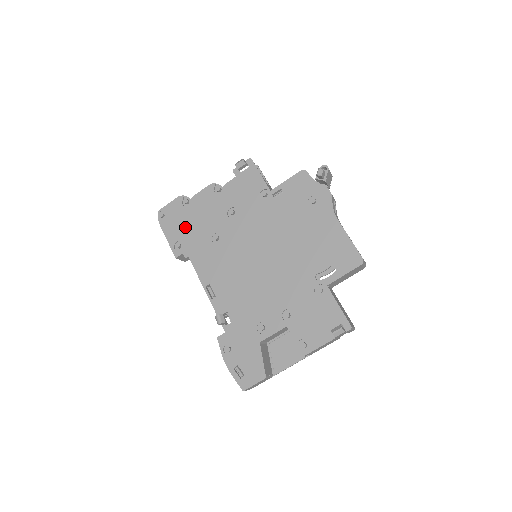
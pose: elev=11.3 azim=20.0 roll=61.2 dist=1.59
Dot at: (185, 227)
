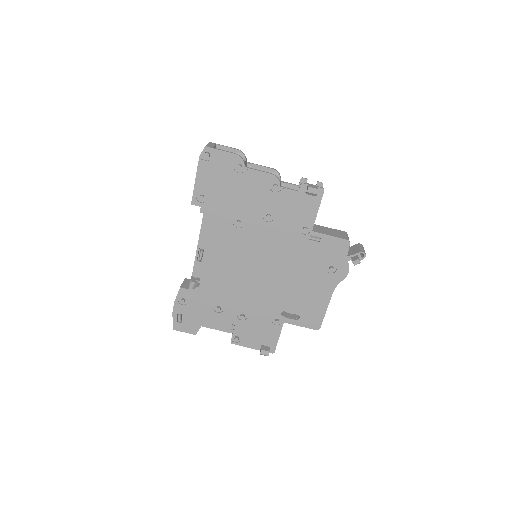
Dot at: (220, 188)
